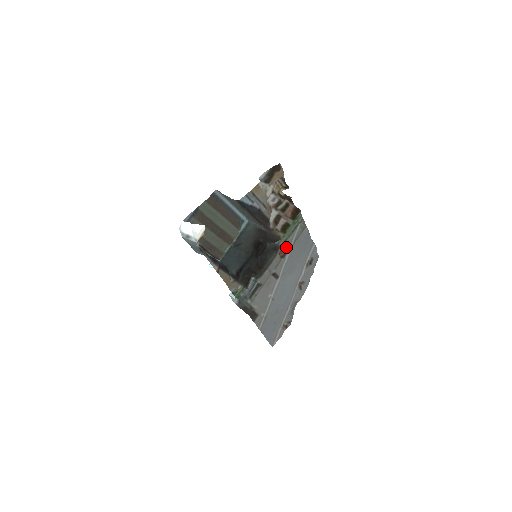
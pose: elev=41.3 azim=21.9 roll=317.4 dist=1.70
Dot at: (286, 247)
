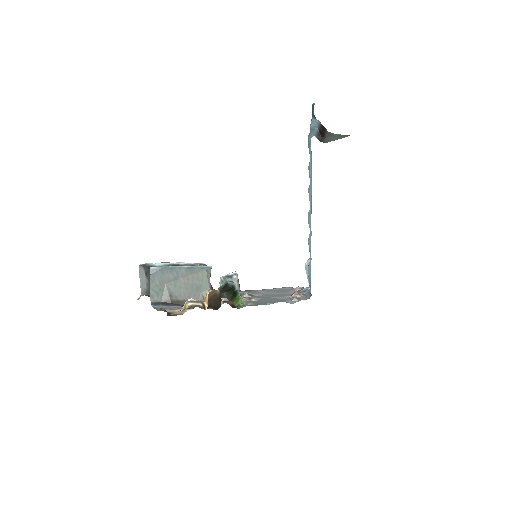
Dot at: occluded
